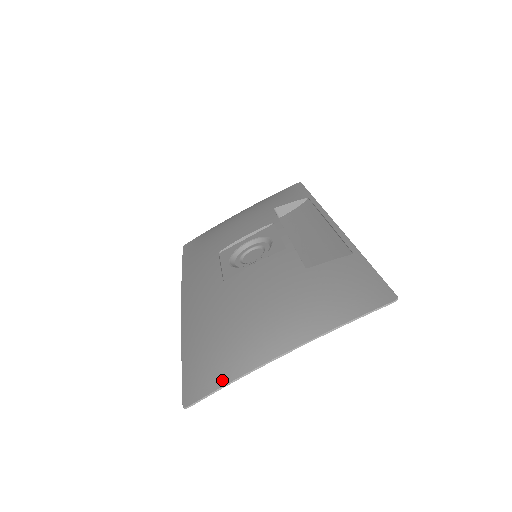
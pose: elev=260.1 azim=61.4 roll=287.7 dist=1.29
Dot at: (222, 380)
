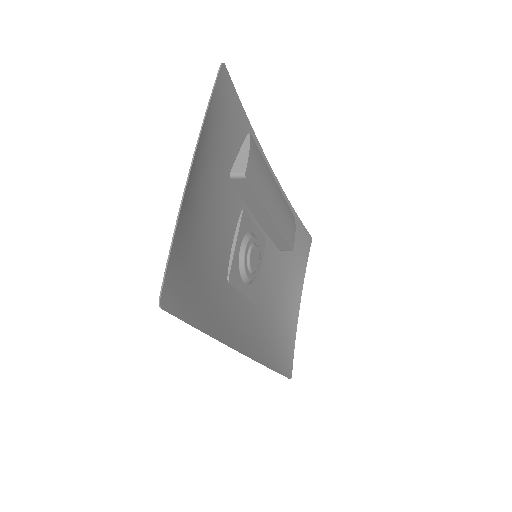
Dot at: (172, 251)
